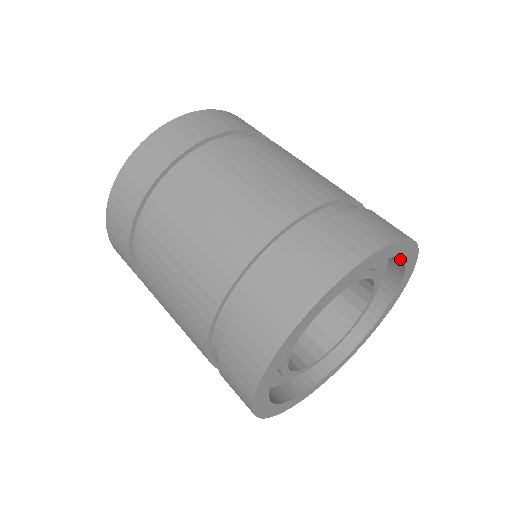
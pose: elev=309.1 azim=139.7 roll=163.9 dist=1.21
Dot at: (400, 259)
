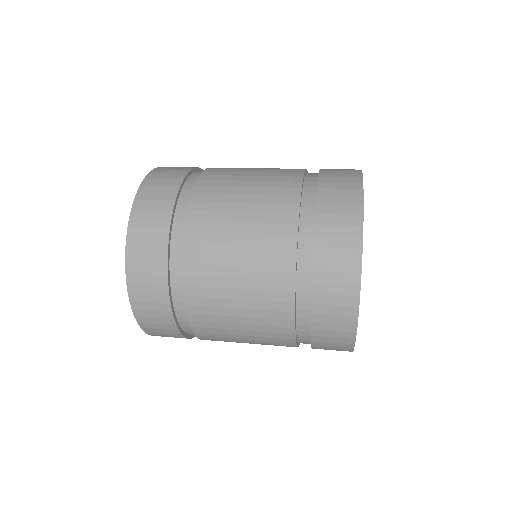
Dot at: occluded
